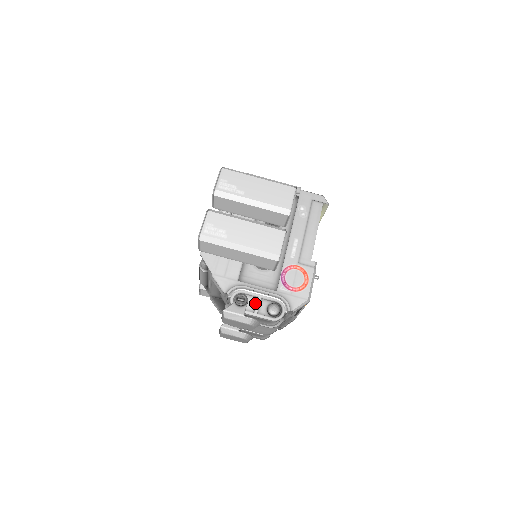
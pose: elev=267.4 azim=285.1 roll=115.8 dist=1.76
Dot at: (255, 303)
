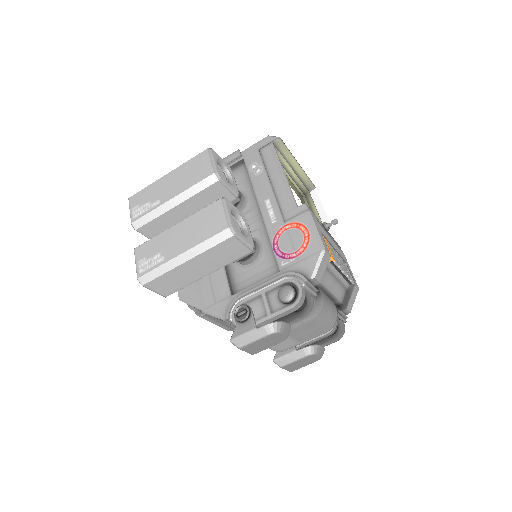
Dot at: (262, 304)
